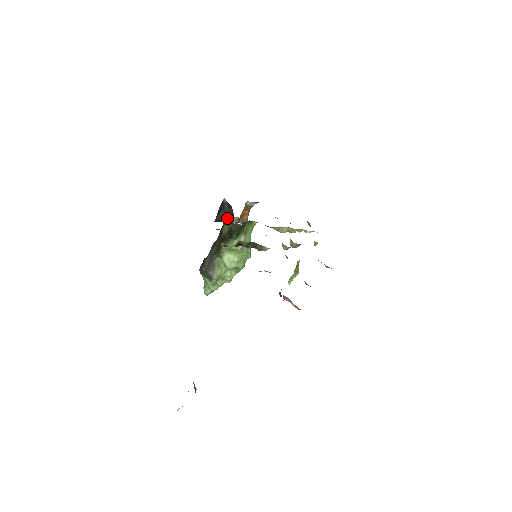
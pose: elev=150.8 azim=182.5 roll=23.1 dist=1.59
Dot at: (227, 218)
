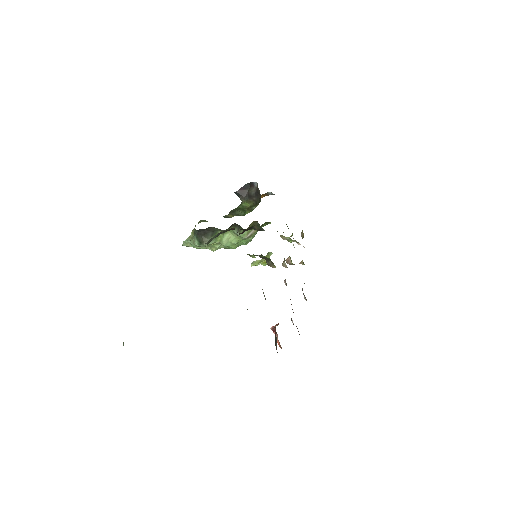
Dot at: (247, 200)
